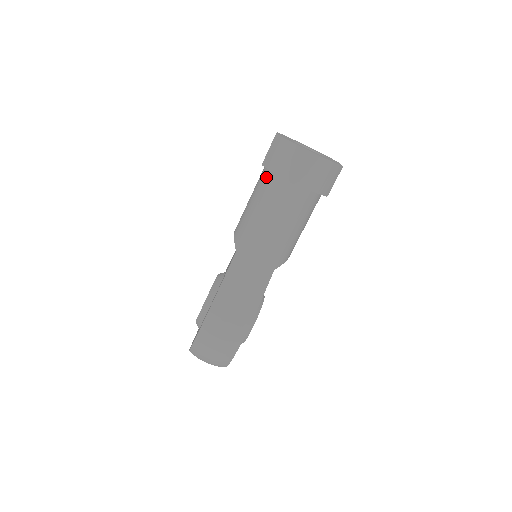
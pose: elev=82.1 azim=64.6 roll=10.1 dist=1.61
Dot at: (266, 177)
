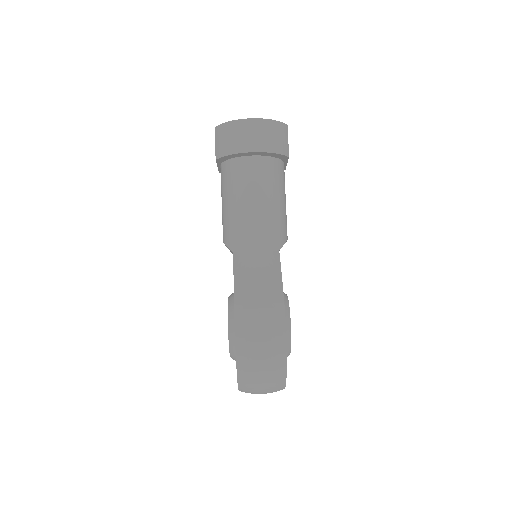
Dot at: (225, 170)
